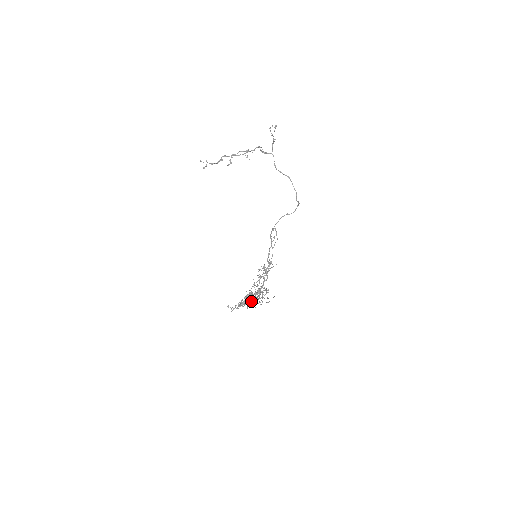
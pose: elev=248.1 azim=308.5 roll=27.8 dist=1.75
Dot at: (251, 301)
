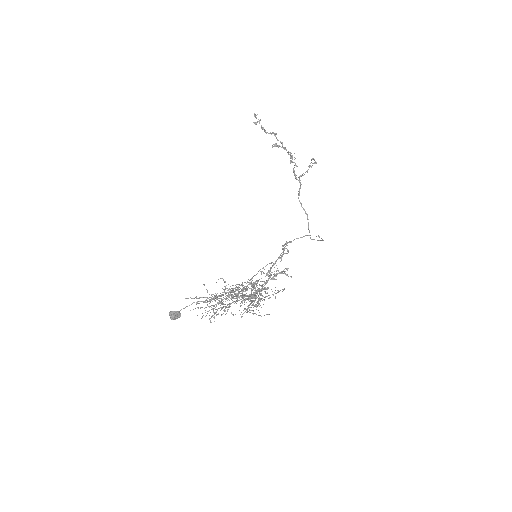
Dot at: (208, 311)
